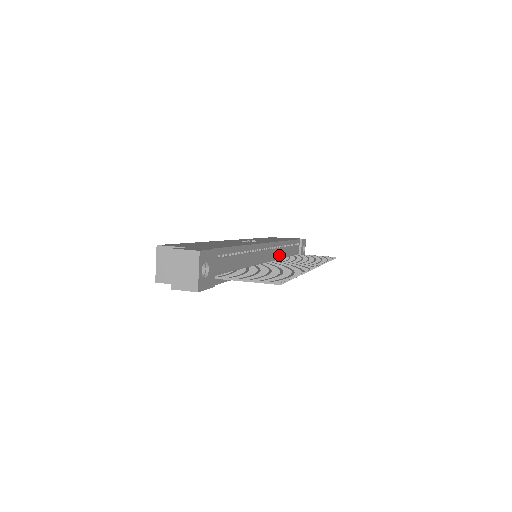
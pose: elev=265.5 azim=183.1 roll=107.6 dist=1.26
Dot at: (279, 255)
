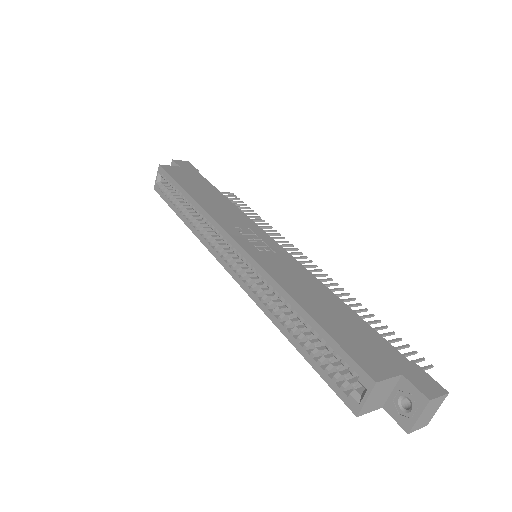
Dot at: occluded
